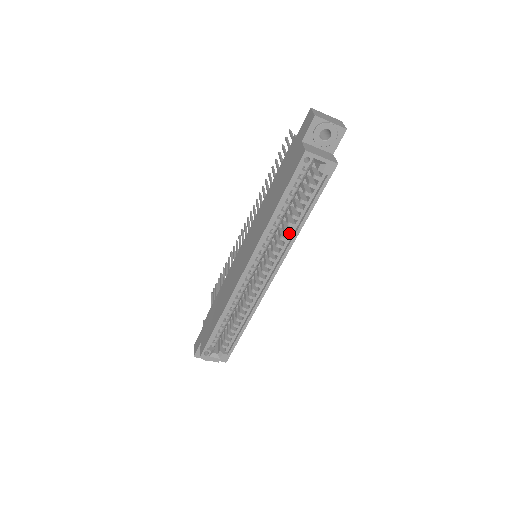
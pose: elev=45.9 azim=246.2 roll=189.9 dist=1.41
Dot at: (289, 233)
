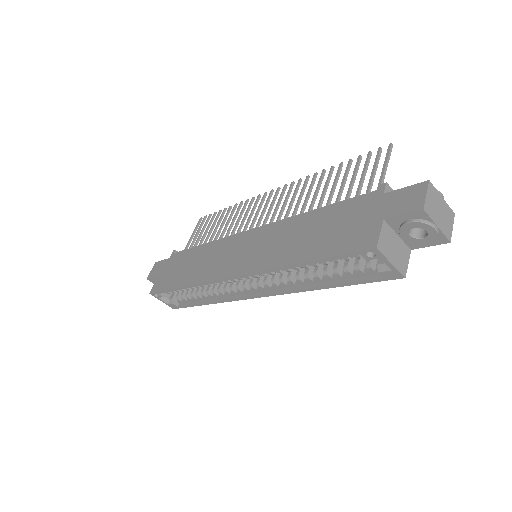
Dot at: (300, 282)
